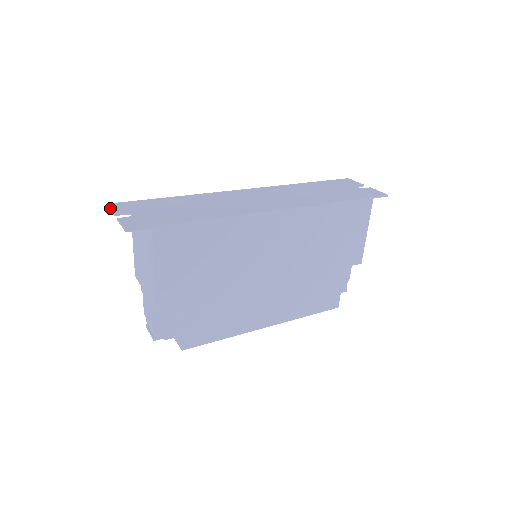
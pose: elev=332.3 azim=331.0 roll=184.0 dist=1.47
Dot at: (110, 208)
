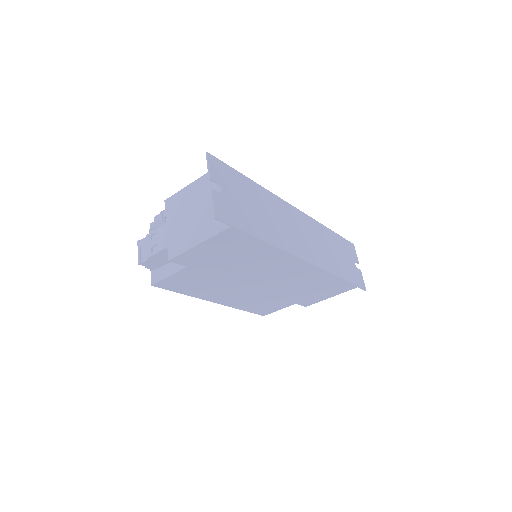
Dot at: (209, 164)
